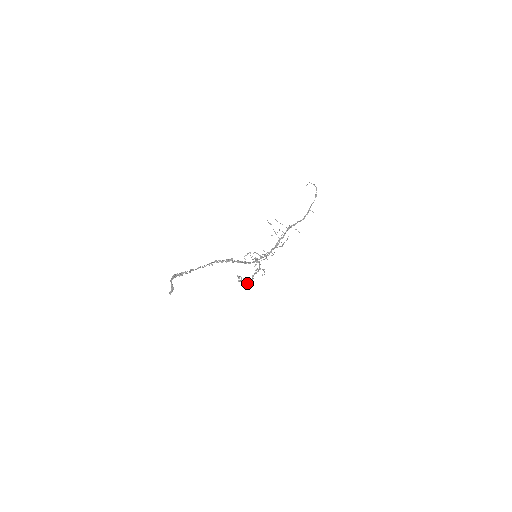
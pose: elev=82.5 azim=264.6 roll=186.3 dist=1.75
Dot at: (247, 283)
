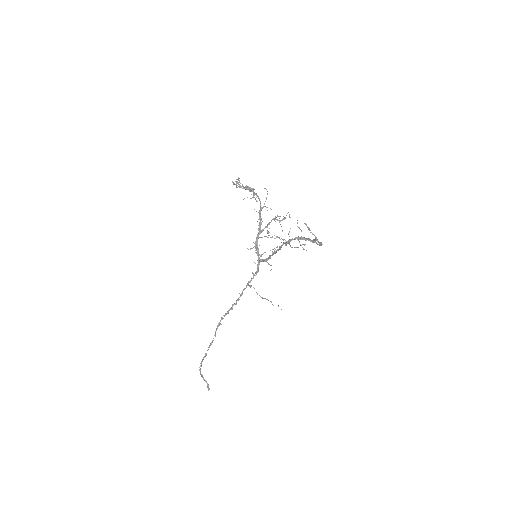
Dot at: (248, 189)
